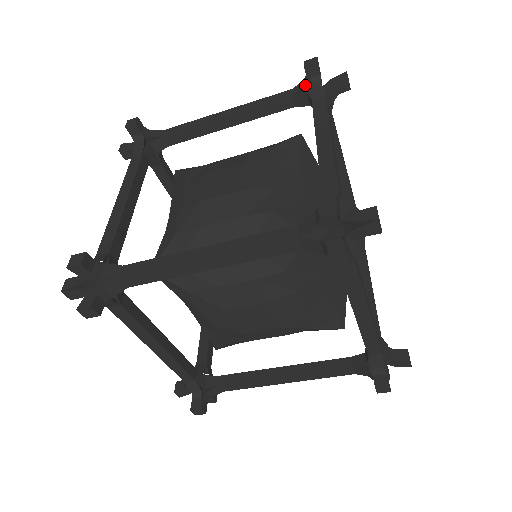
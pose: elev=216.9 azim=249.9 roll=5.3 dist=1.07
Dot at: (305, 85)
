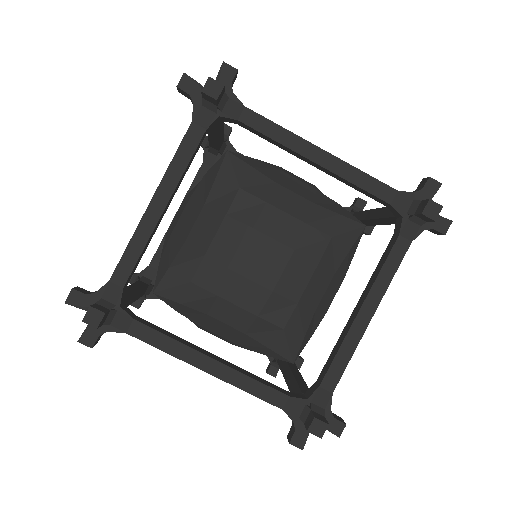
Dot at: (203, 149)
